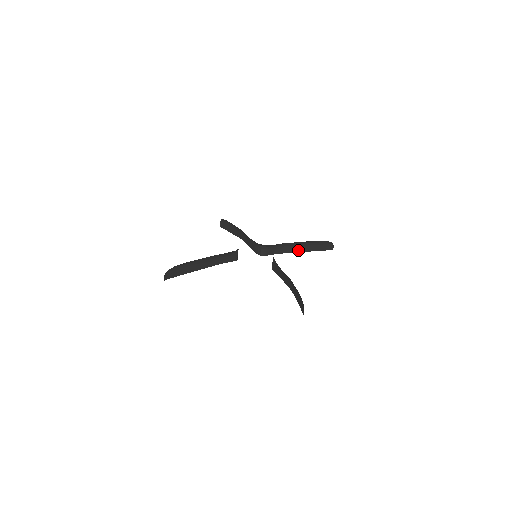
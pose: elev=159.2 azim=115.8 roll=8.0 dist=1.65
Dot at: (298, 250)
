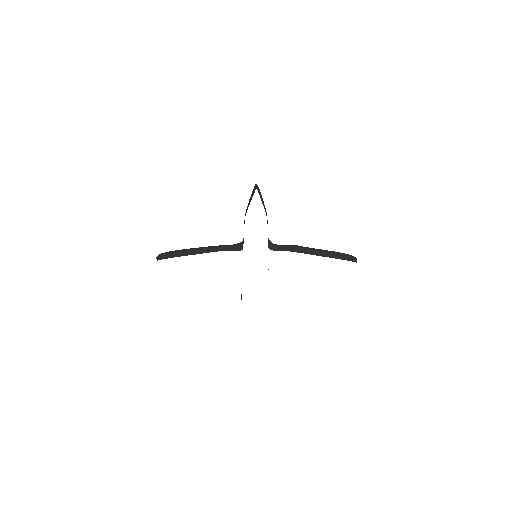
Dot at: (314, 253)
